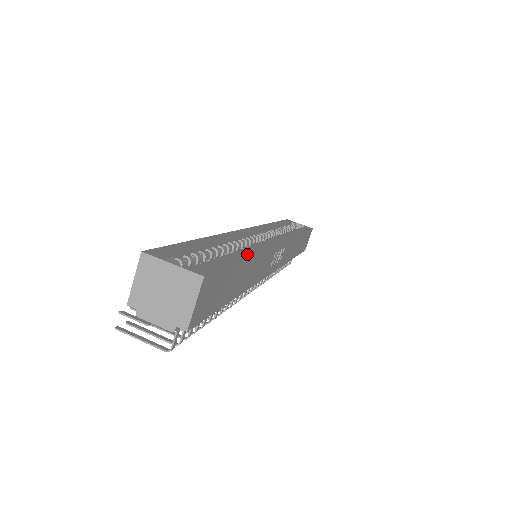
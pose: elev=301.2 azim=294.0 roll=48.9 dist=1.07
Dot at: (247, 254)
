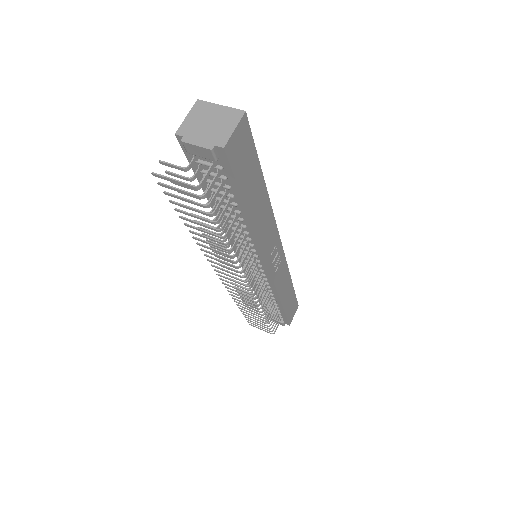
Dot at: (263, 185)
